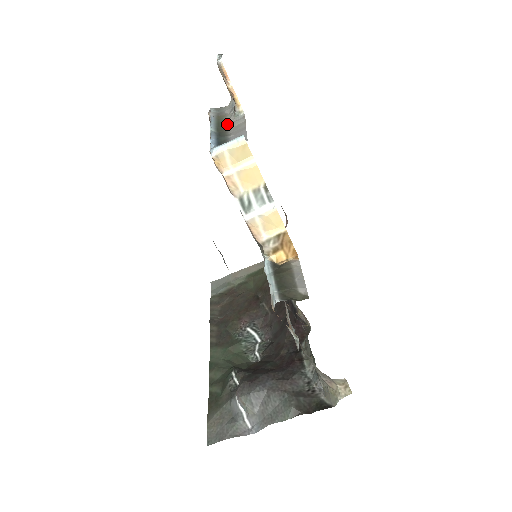
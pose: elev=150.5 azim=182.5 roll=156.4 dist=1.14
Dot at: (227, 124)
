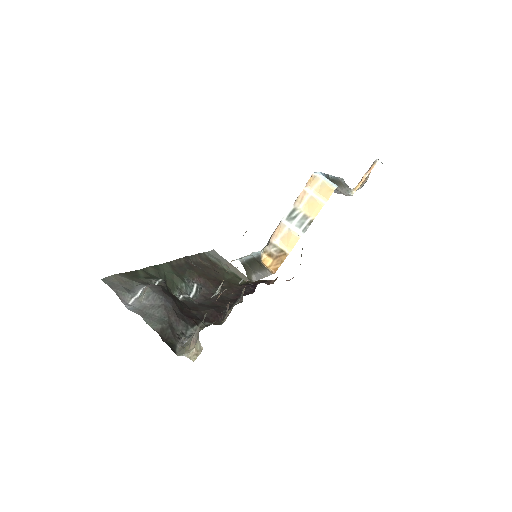
Dot at: (339, 186)
